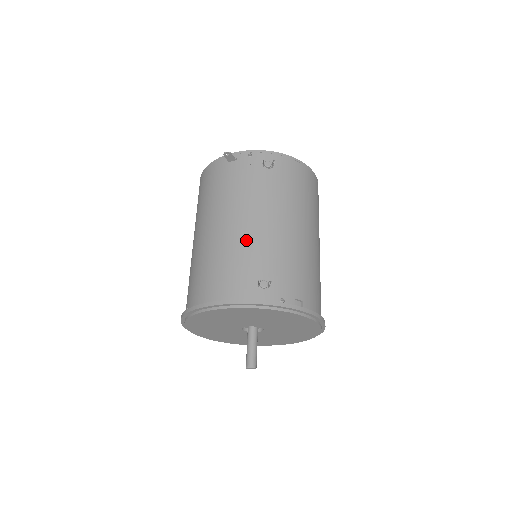
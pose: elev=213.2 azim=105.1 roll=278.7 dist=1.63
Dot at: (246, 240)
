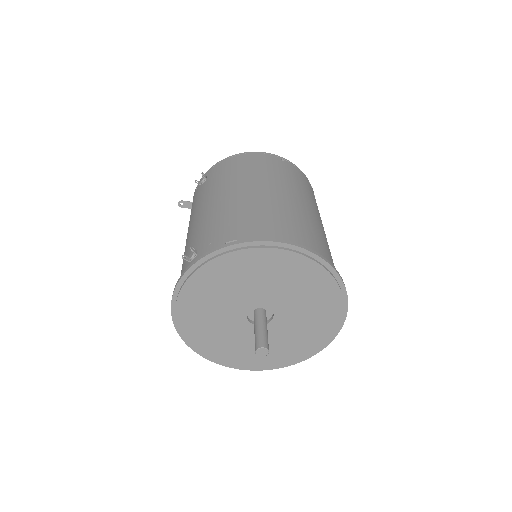
Dot at: (188, 240)
